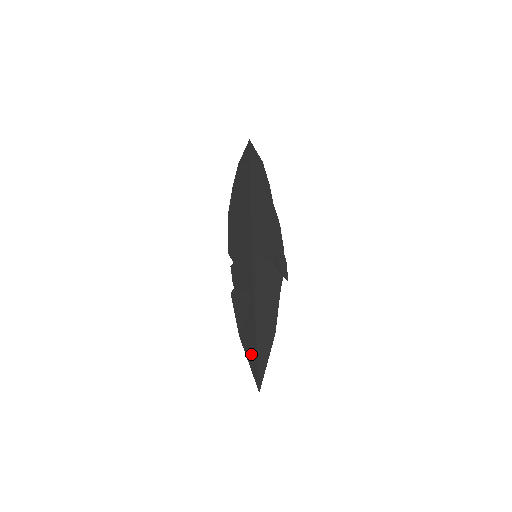
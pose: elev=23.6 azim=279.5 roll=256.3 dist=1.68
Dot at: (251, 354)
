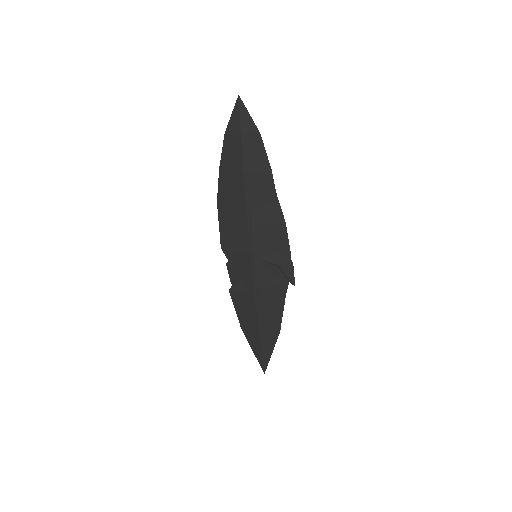
Dot at: (255, 346)
